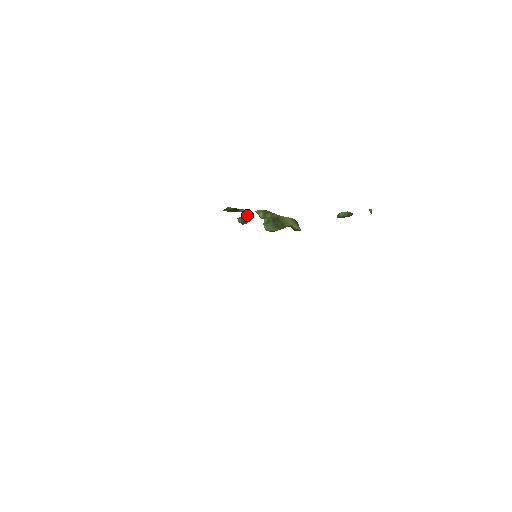
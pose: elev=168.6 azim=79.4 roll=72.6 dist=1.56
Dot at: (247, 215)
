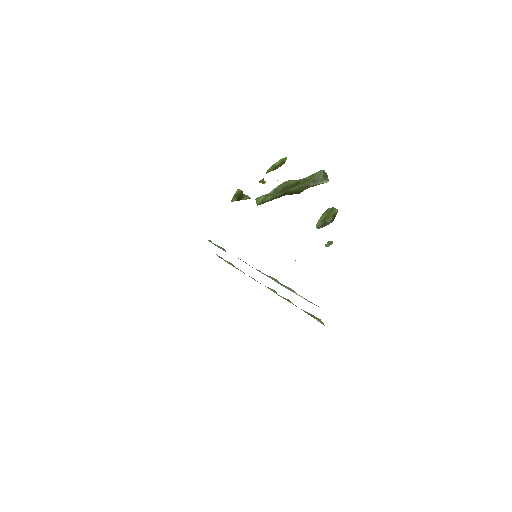
Dot at: (264, 182)
